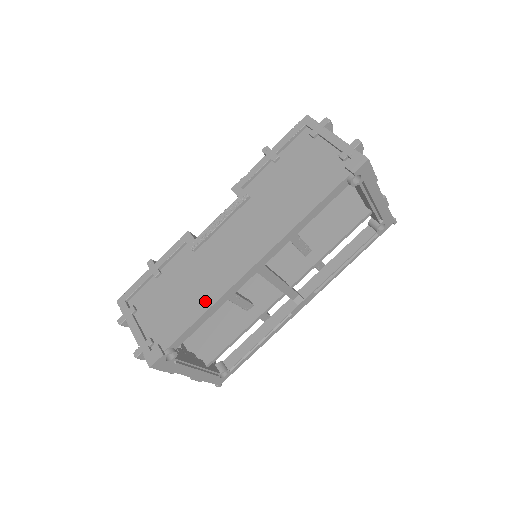
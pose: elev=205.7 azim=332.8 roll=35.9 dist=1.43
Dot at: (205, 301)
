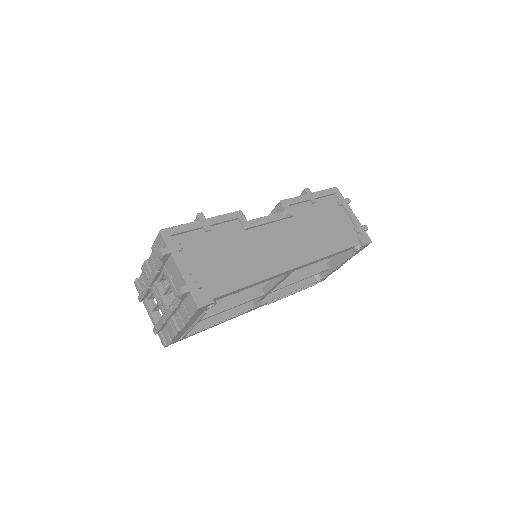
Dot at: (253, 275)
